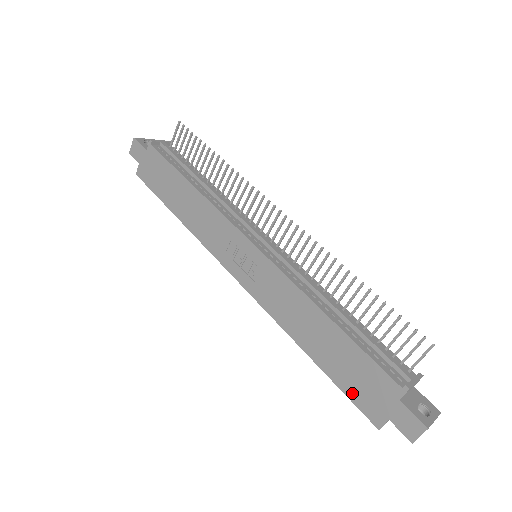
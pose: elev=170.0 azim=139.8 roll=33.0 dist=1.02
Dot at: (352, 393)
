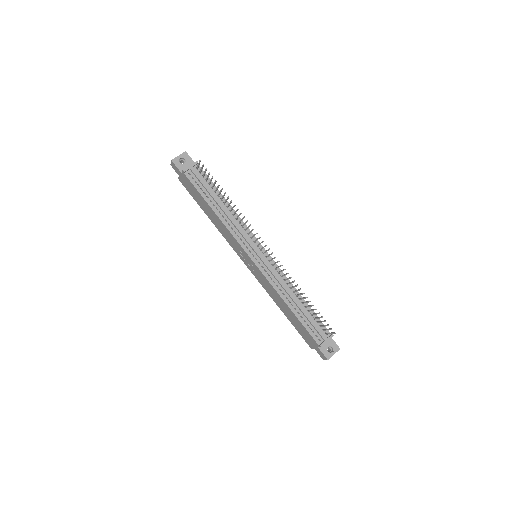
Dot at: (301, 334)
